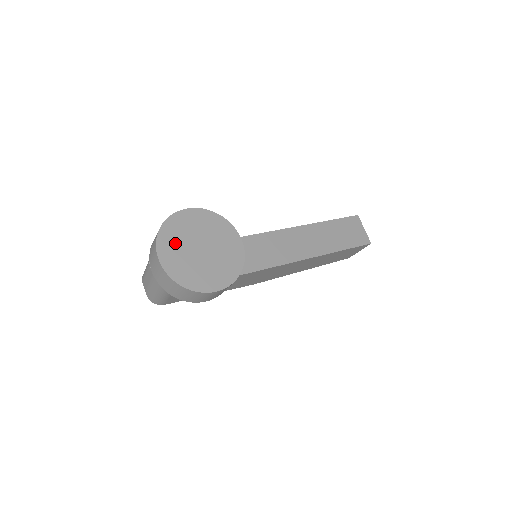
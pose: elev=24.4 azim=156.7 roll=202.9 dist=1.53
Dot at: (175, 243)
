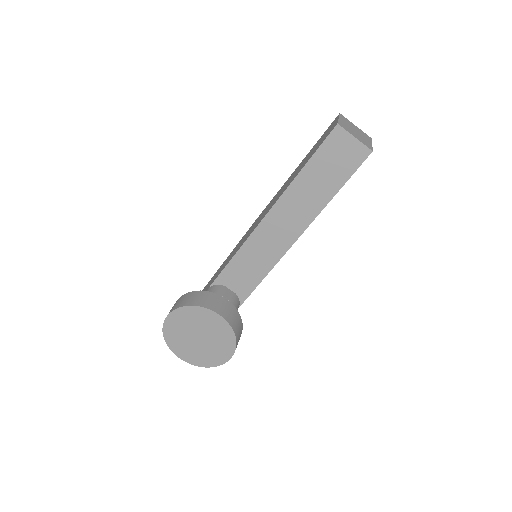
Dot at: (181, 344)
